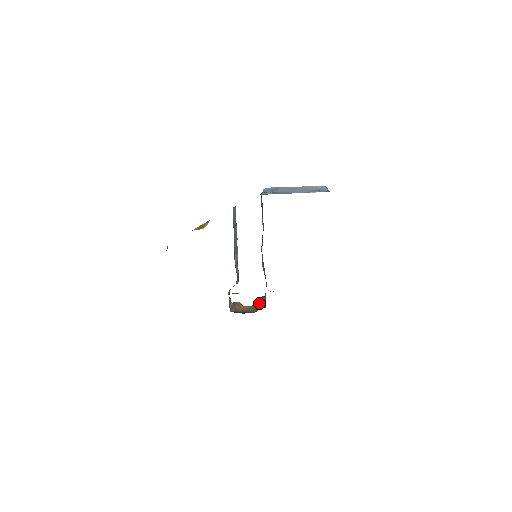
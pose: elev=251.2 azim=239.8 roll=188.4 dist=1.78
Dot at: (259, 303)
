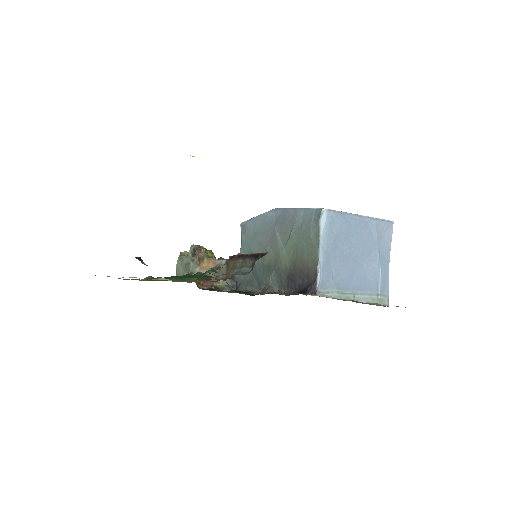
Dot at: occluded
